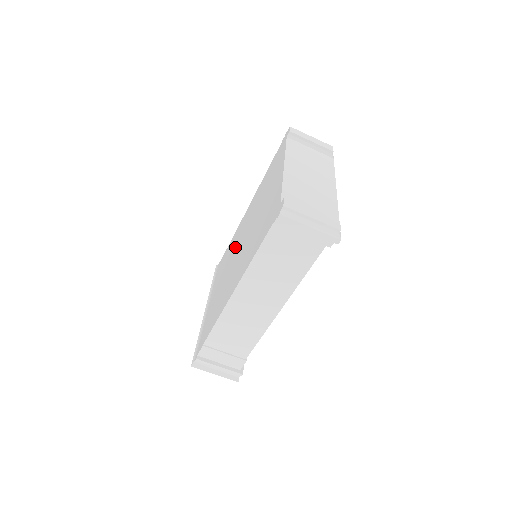
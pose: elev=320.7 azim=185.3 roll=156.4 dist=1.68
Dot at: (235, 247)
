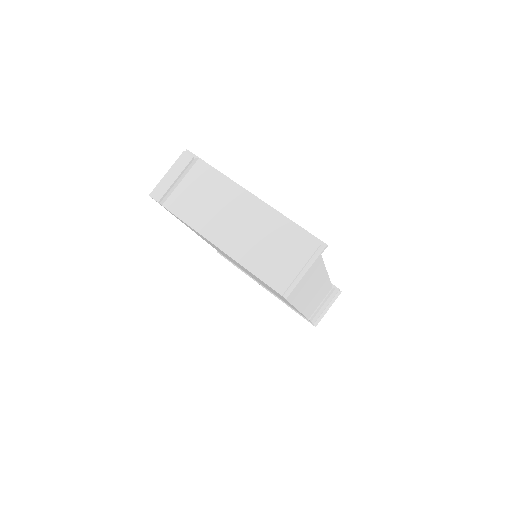
Dot at: occluded
